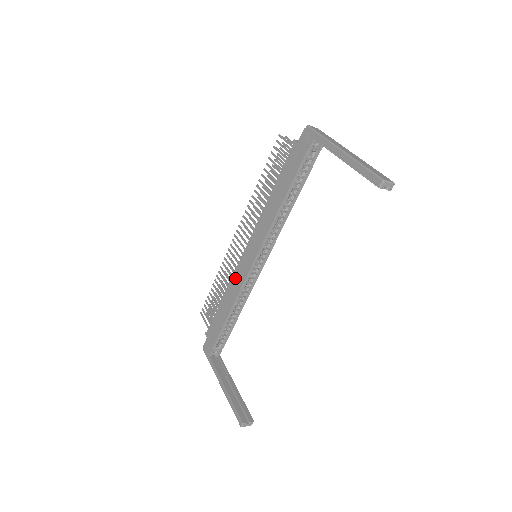
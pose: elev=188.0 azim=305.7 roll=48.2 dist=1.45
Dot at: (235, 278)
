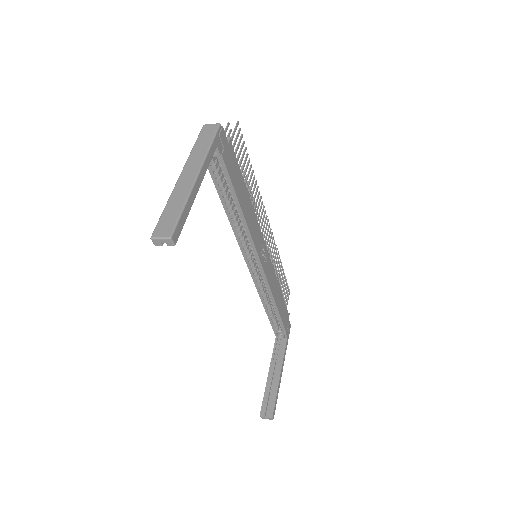
Dot at: occluded
